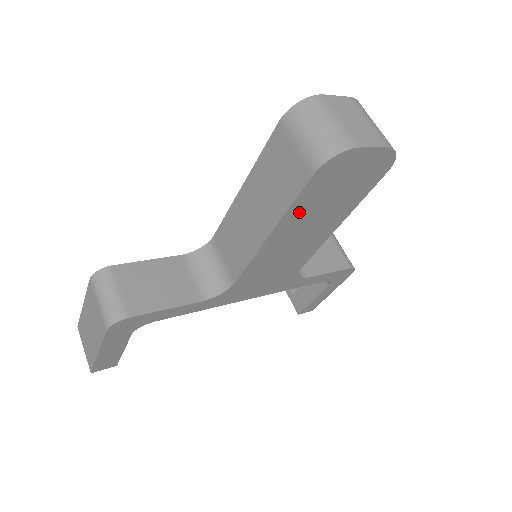
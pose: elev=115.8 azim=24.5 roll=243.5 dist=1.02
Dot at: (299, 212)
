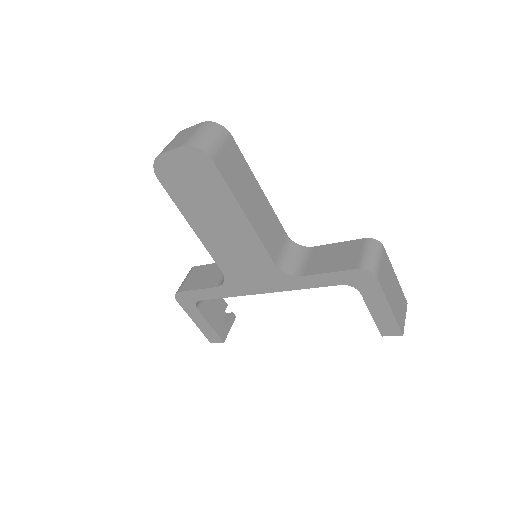
Dot at: (188, 207)
